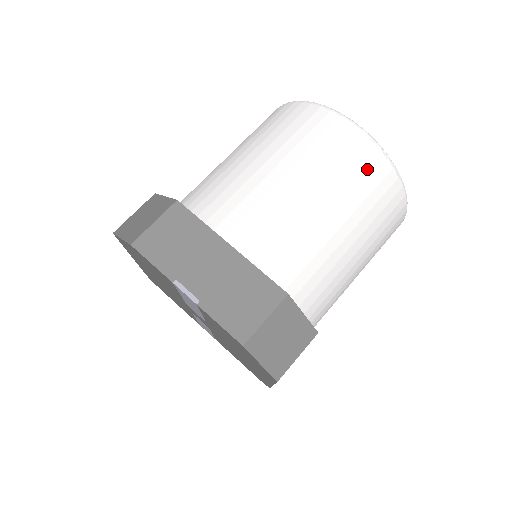
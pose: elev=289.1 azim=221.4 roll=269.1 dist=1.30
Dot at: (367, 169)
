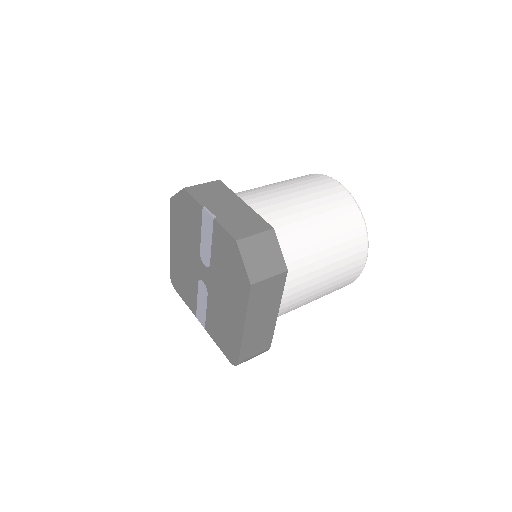
Dot at: (342, 202)
